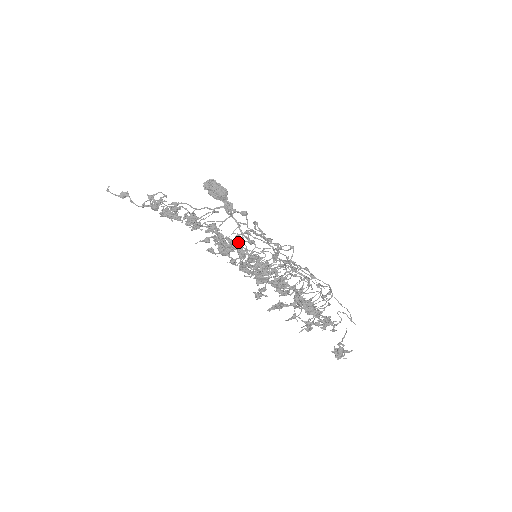
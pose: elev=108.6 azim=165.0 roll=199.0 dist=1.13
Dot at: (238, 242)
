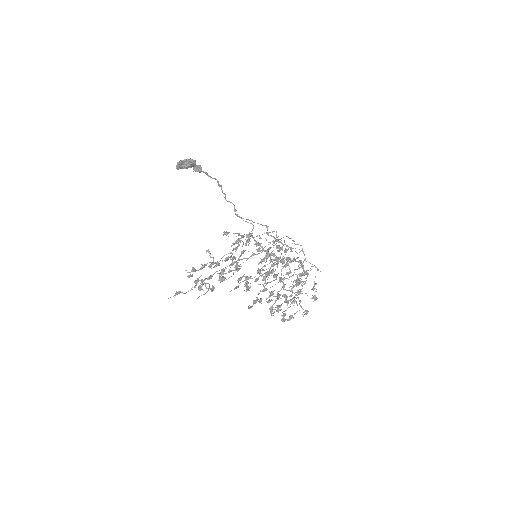
Dot at: (238, 244)
